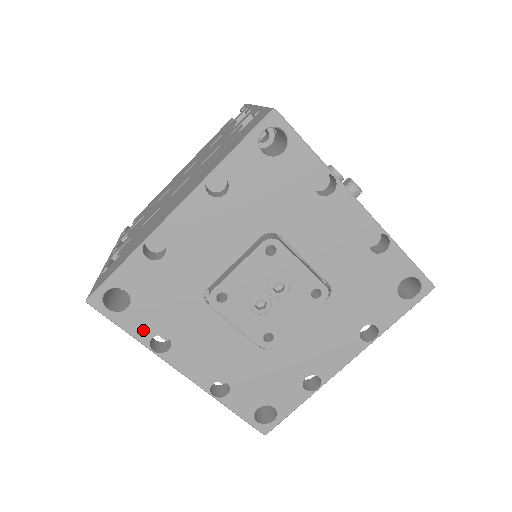
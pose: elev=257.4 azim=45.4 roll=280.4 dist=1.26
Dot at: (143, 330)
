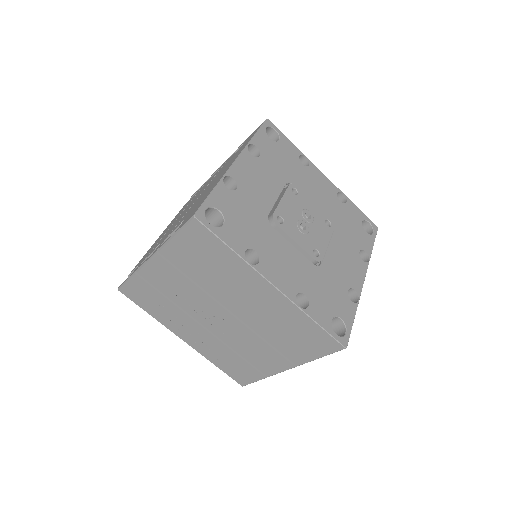
Dot at: (238, 244)
